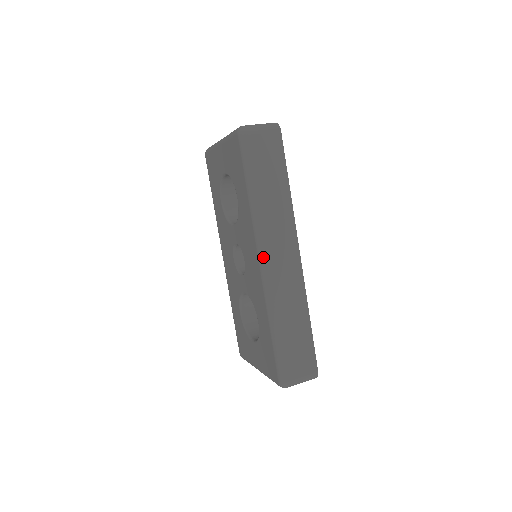
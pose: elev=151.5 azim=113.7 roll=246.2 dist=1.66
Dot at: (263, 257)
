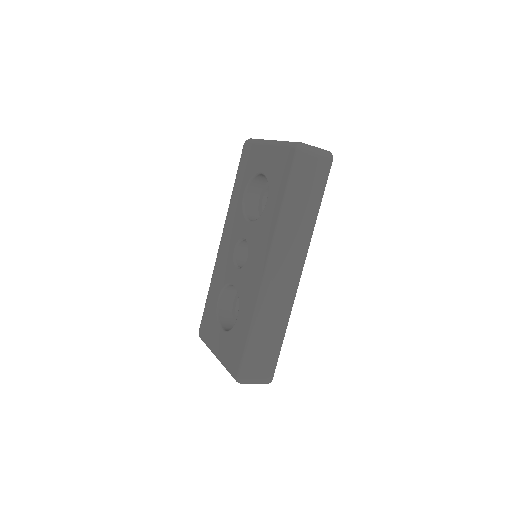
Dot at: (271, 265)
